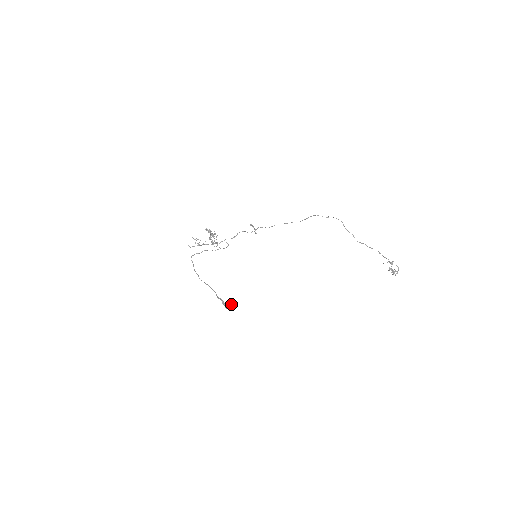
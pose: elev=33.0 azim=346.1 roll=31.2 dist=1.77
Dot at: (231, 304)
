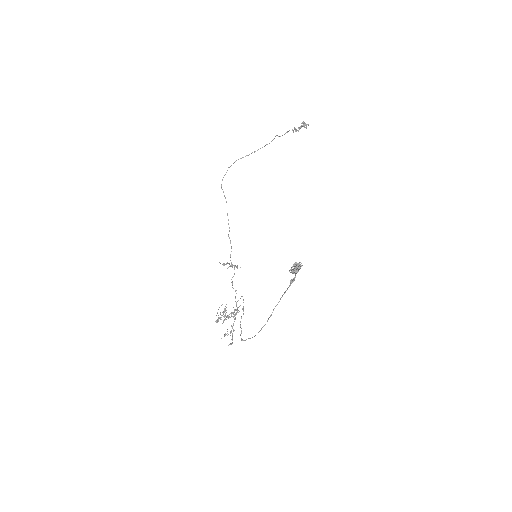
Dot at: (294, 265)
